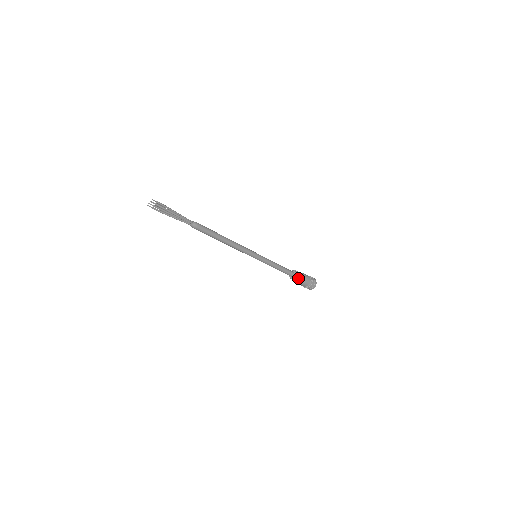
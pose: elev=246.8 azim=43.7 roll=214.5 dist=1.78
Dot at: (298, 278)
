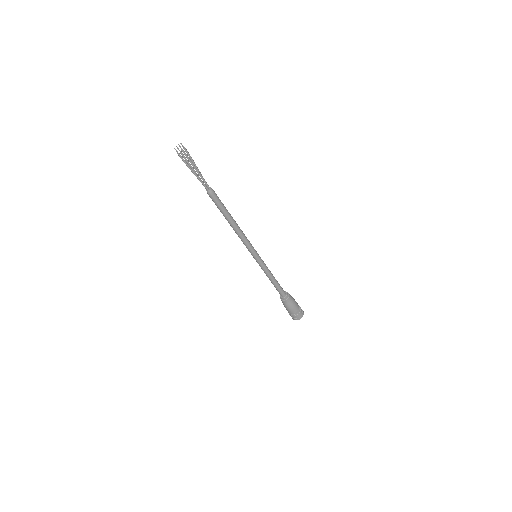
Dot at: (289, 299)
